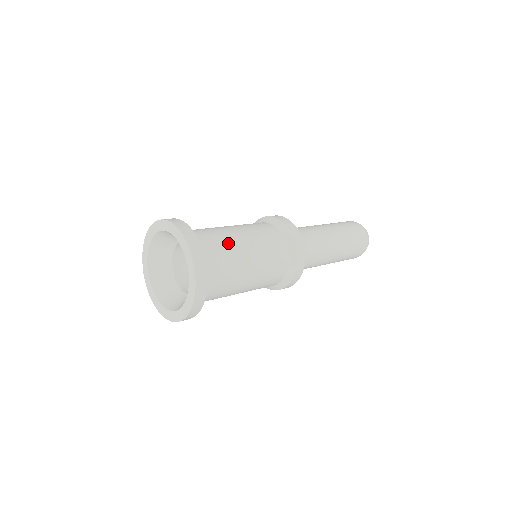
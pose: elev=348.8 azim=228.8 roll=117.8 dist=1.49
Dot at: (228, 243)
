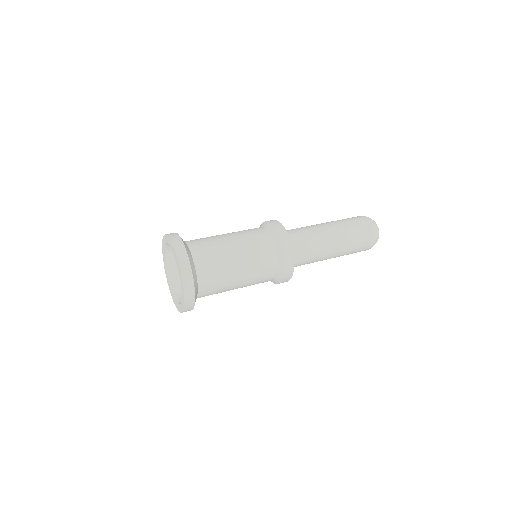
Dot at: (223, 271)
